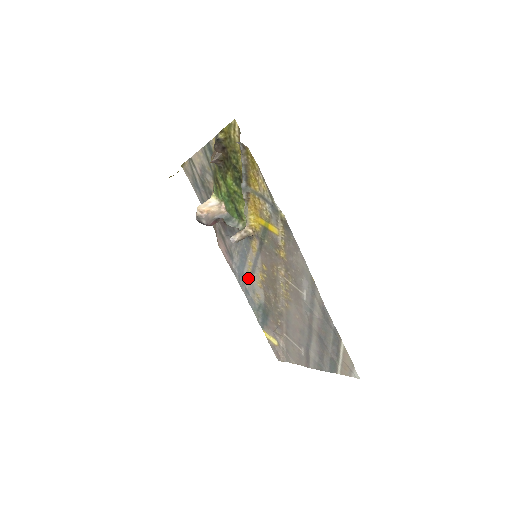
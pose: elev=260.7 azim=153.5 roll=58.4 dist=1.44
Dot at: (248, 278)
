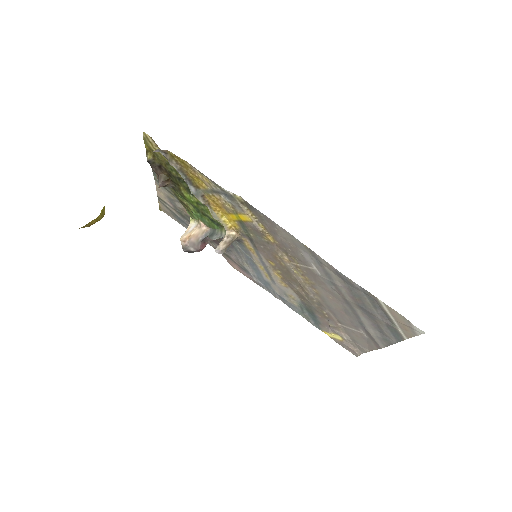
Dot at: (272, 284)
